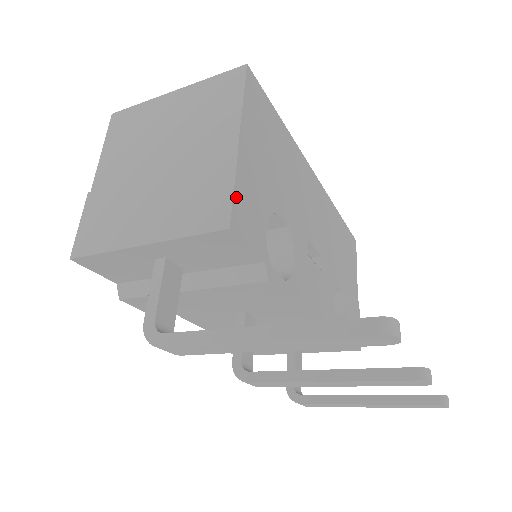
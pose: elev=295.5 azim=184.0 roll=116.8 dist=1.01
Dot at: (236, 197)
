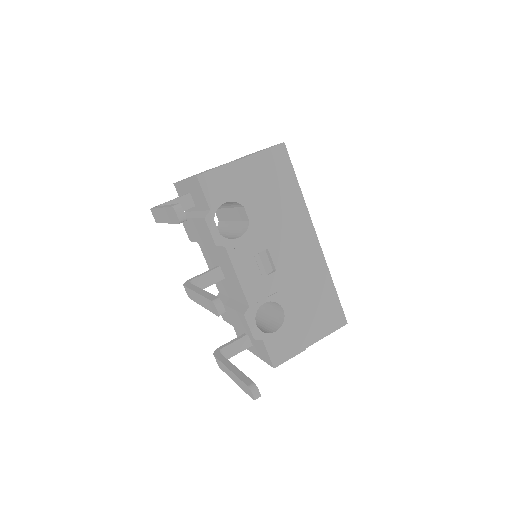
Dot at: (214, 172)
